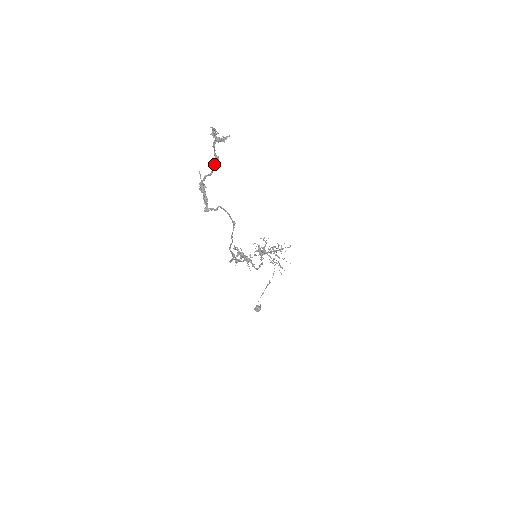
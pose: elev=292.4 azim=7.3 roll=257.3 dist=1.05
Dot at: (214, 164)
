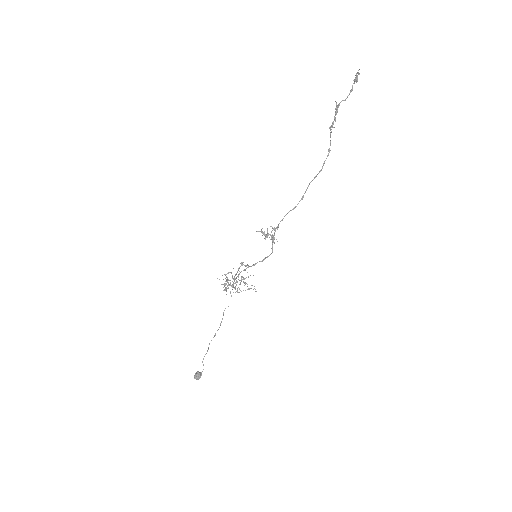
Dot at: (349, 94)
